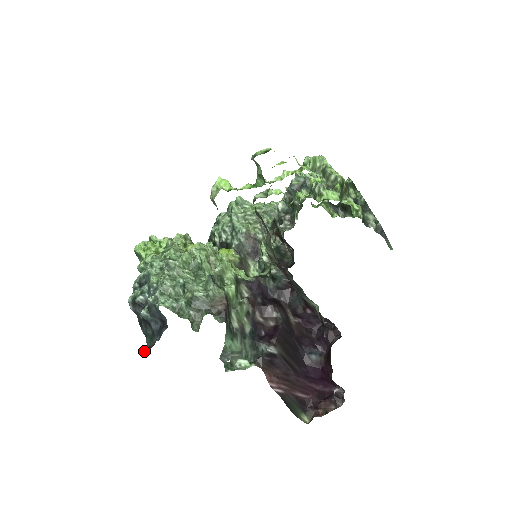
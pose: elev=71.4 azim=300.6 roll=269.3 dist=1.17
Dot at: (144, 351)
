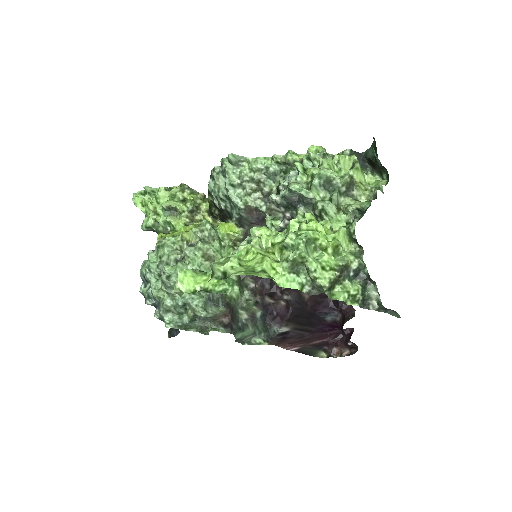
Dot at: (168, 333)
